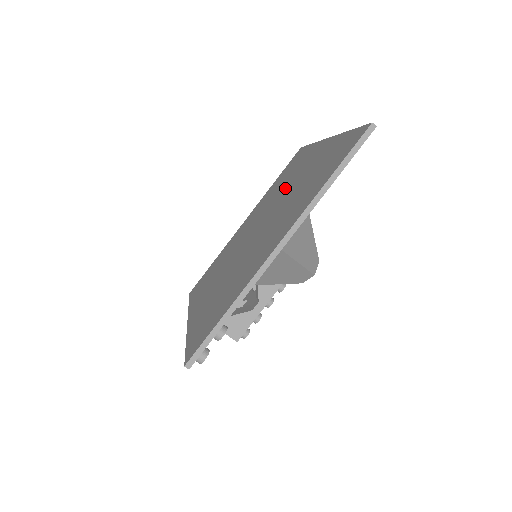
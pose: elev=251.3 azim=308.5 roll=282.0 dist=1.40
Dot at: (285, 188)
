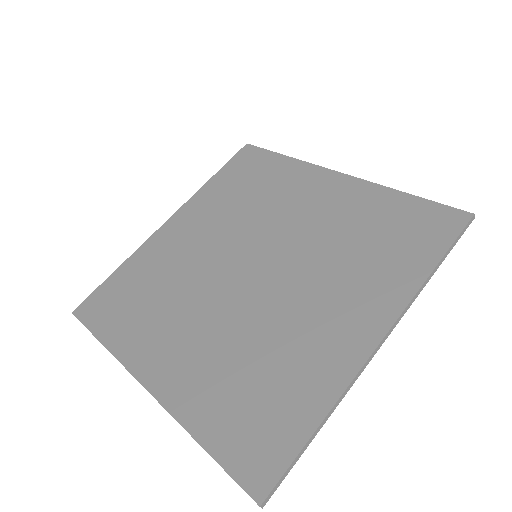
Dot at: (317, 280)
